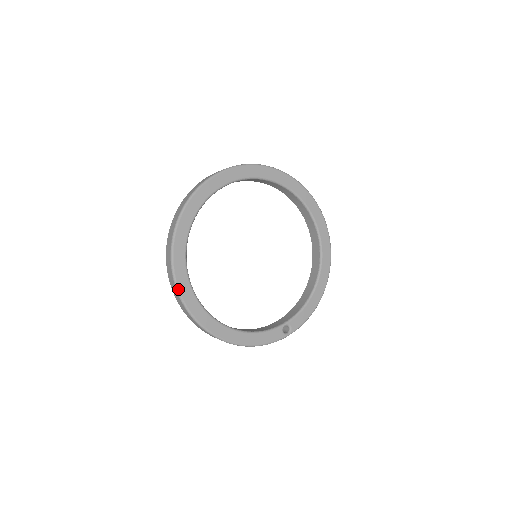
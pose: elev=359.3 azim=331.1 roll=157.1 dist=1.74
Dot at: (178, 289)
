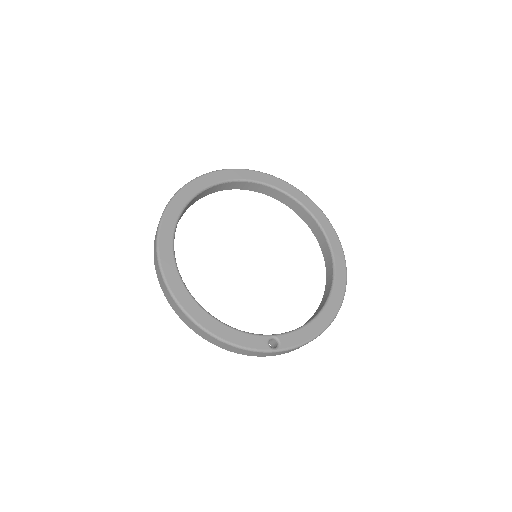
Dot at: (158, 244)
